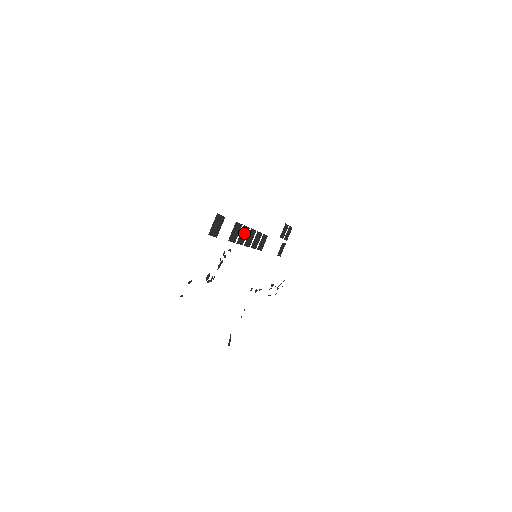
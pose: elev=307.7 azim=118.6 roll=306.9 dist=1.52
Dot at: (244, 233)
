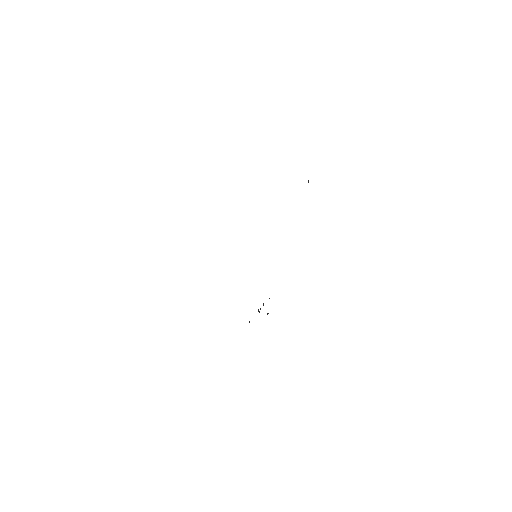
Dot at: occluded
